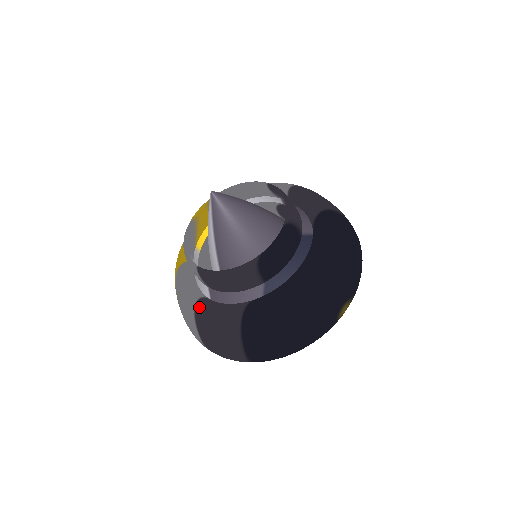
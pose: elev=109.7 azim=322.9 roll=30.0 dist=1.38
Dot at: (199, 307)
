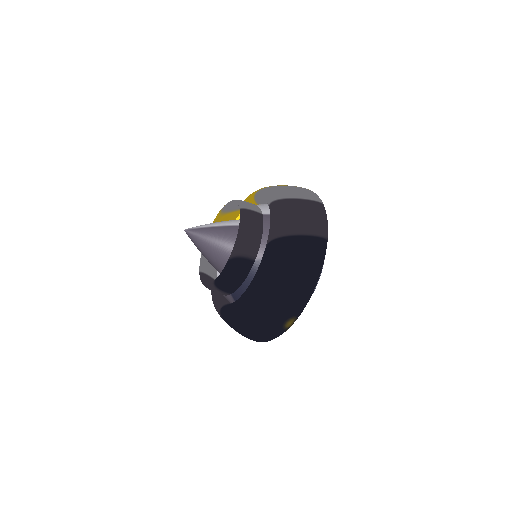
Dot at: occluded
